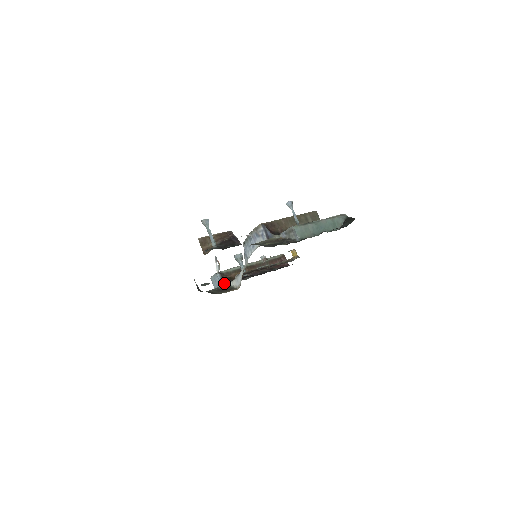
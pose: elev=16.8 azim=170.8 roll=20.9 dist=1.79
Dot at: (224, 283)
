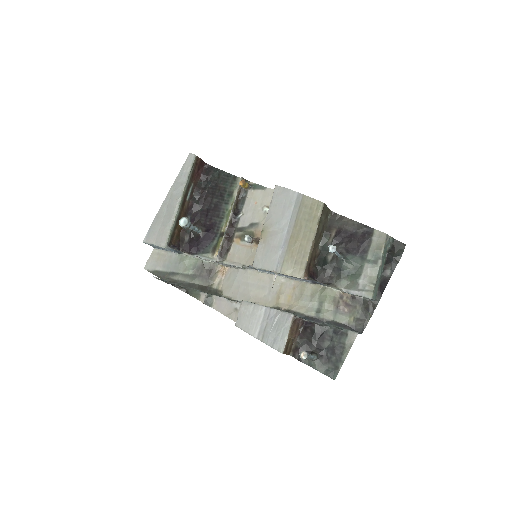
Dot at: (182, 253)
